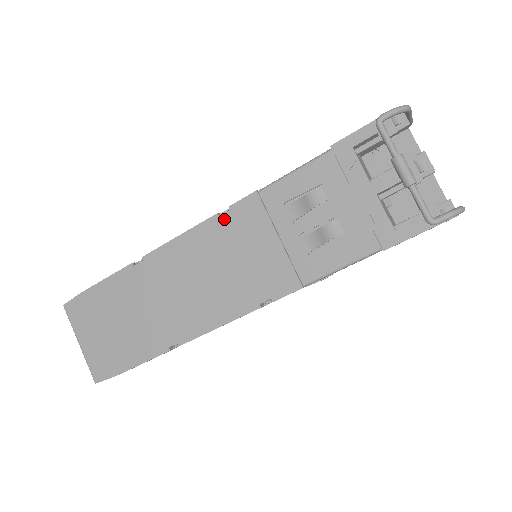
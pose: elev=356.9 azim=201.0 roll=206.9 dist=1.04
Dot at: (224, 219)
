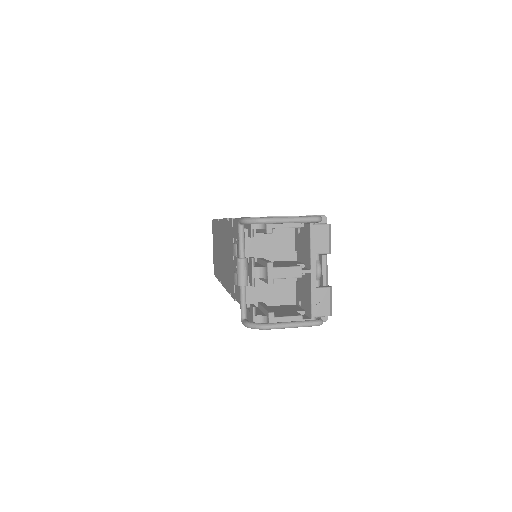
Dot at: (228, 225)
